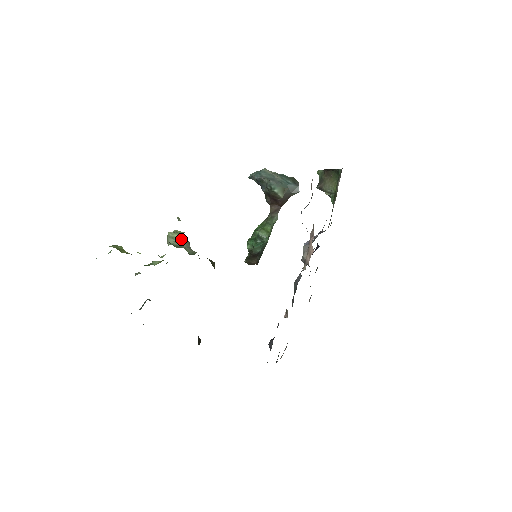
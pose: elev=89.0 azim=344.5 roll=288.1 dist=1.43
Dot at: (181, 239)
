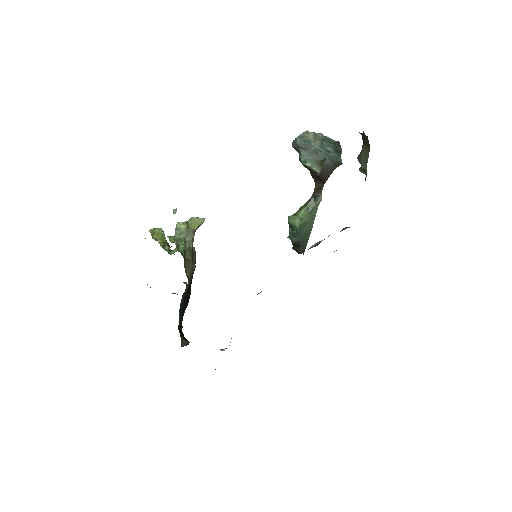
Dot at: (185, 231)
